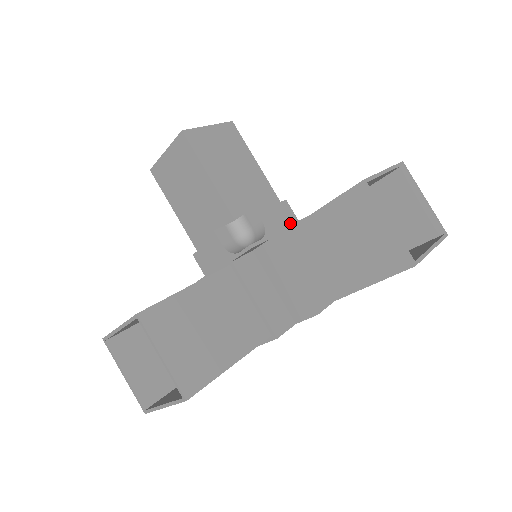
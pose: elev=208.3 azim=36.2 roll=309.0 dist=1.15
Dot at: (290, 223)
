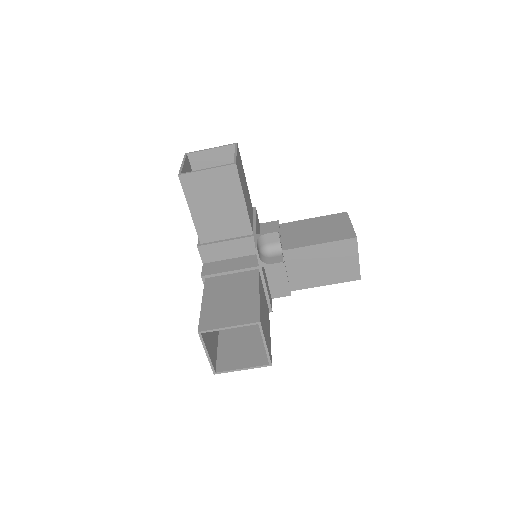
Dot at: (259, 226)
